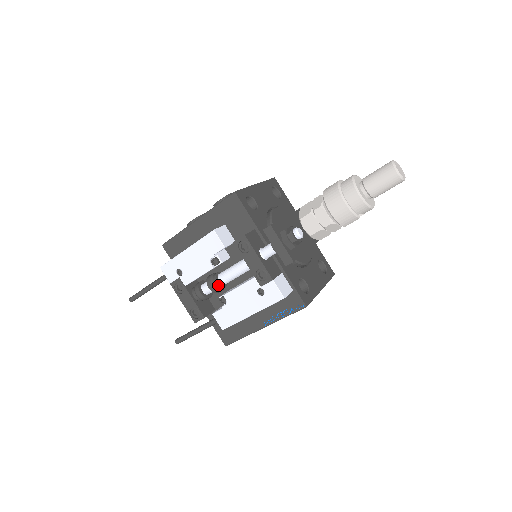
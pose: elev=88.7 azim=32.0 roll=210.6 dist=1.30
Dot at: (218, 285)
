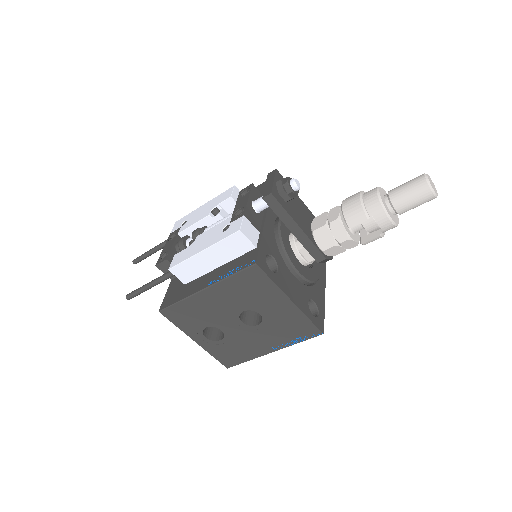
Dot at: (201, 231)
